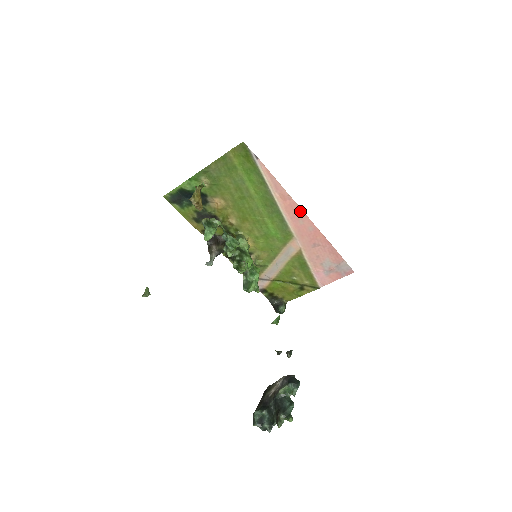
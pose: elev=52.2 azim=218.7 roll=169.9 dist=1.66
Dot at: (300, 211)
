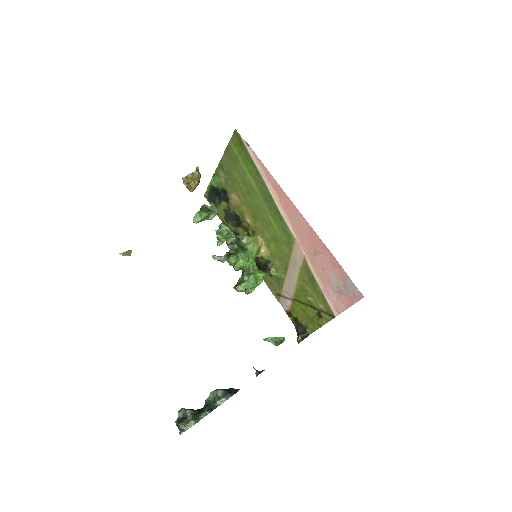
Dot at: (293, 206)
